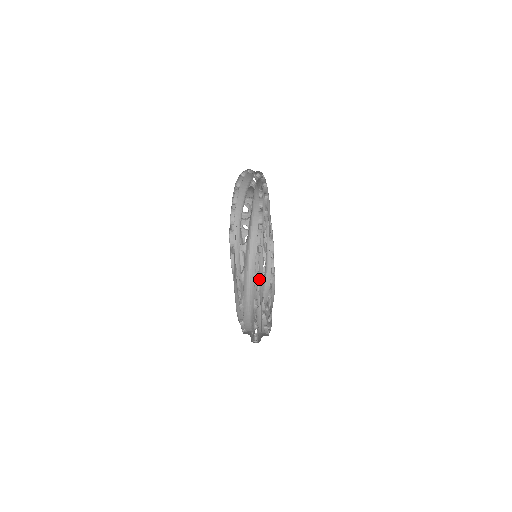
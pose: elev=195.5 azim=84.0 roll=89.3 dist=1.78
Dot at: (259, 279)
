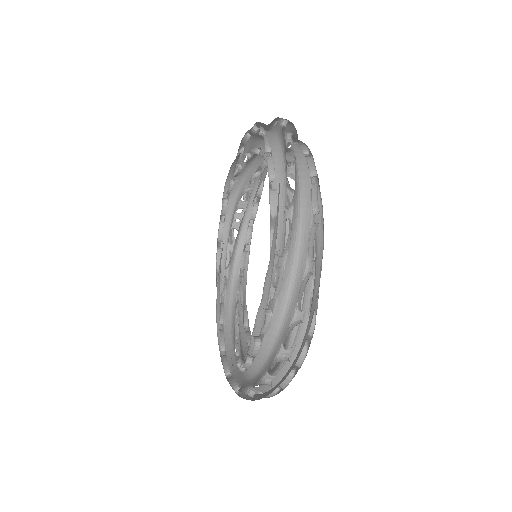
Dot at: (278, 389)
